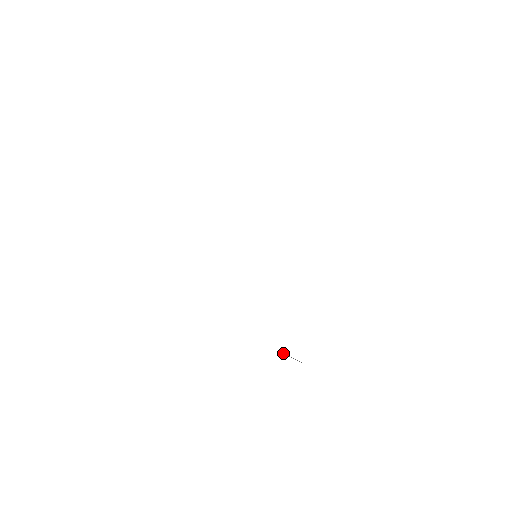
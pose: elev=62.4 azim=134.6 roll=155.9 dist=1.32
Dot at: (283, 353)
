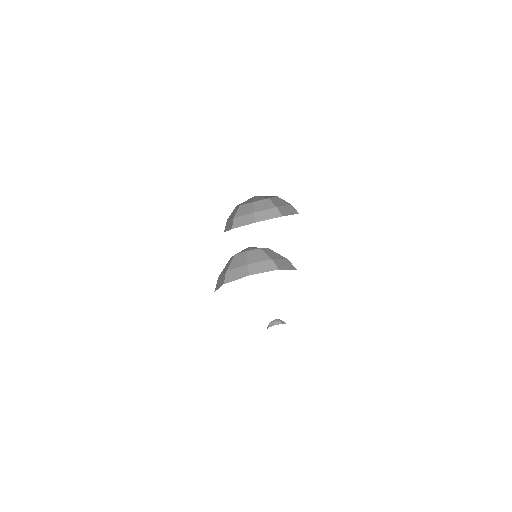
Dot at: occluded
